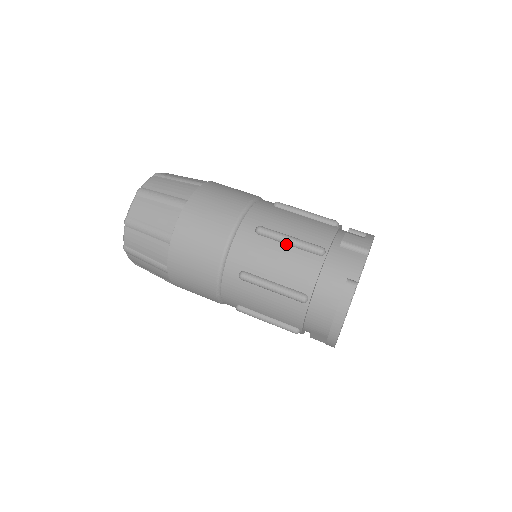
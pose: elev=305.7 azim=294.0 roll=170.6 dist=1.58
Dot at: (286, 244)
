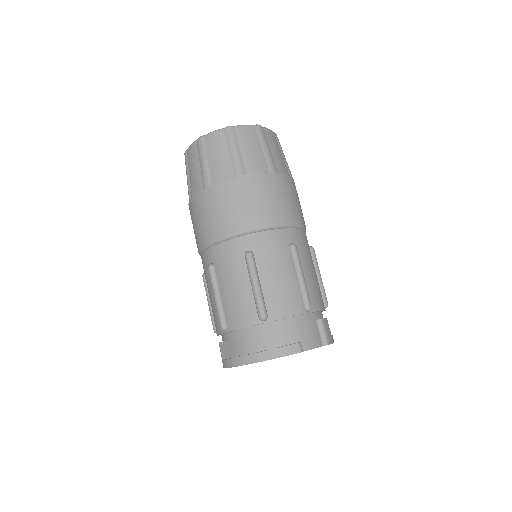
Dot at: (296, 275)
